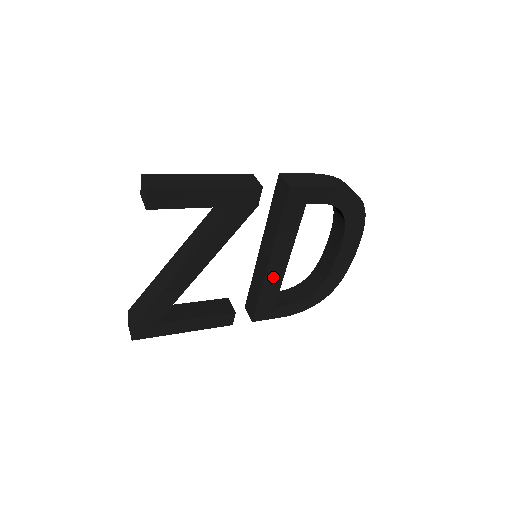
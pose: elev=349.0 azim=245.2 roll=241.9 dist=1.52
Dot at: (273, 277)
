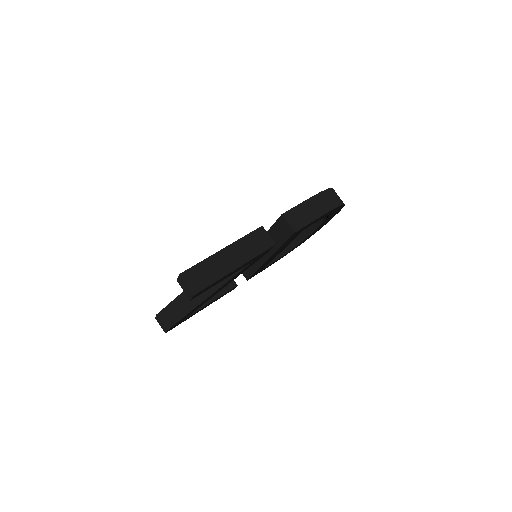
Dot at: occluded
